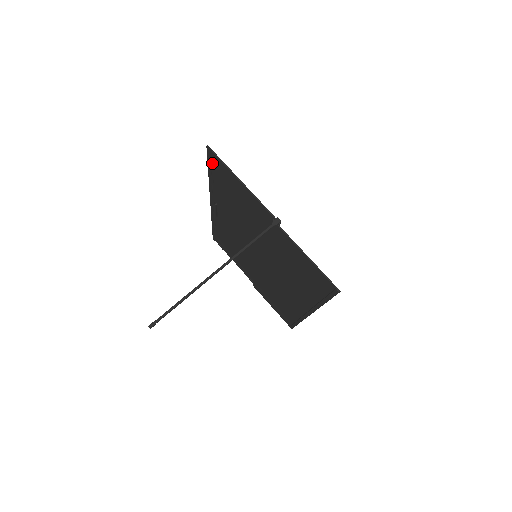
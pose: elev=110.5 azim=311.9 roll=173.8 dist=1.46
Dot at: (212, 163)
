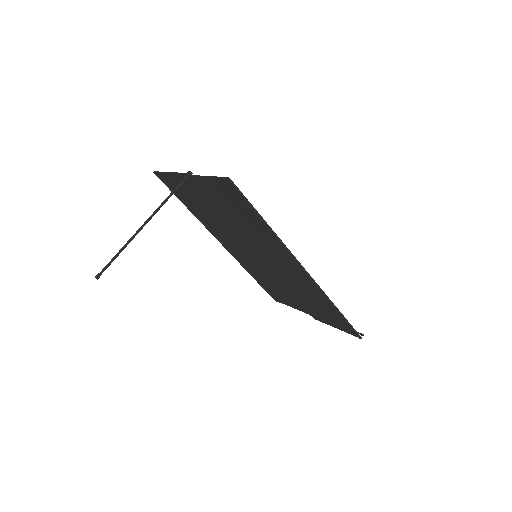
Dot at: (168, 186)
